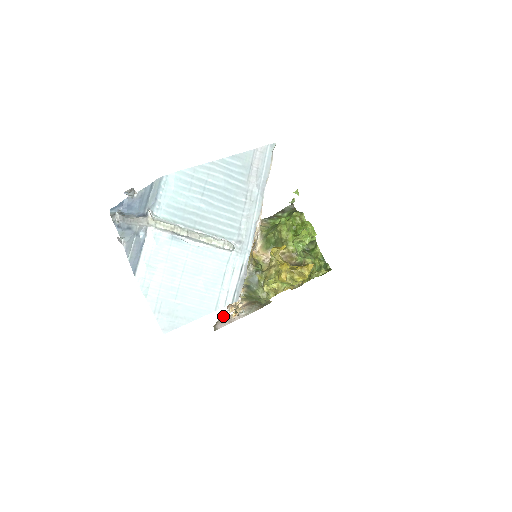
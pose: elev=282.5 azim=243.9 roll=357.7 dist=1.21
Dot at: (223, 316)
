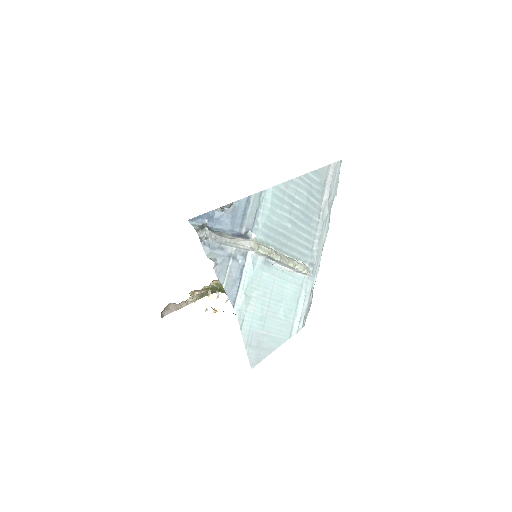
Dot at: (172, 303)
